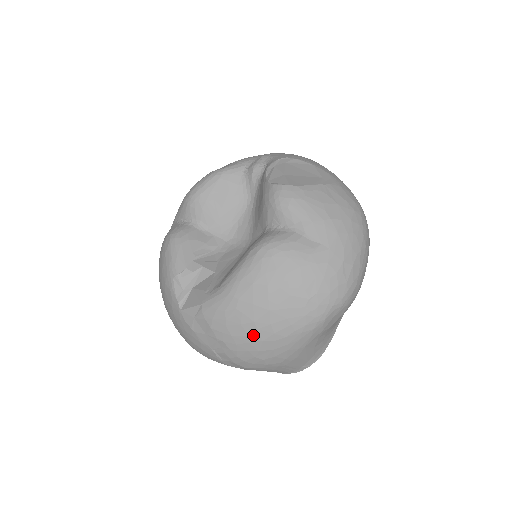
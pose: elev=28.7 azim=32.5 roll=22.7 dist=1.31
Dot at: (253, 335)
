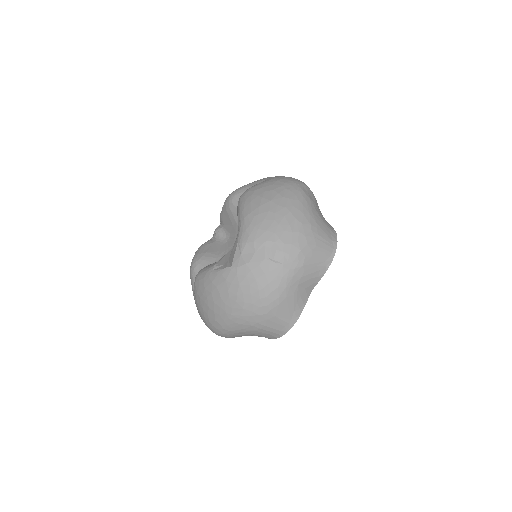
Dot at: (276, 218)
